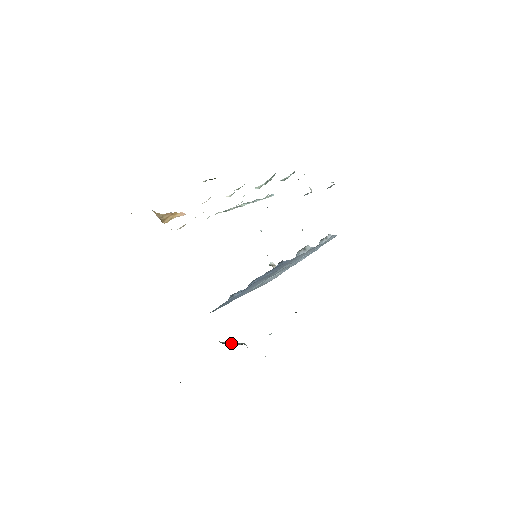
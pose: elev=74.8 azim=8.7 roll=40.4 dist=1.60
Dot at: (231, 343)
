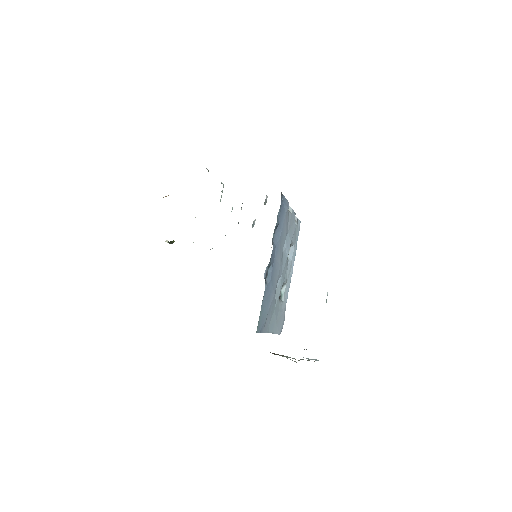
Dot at: occluded
